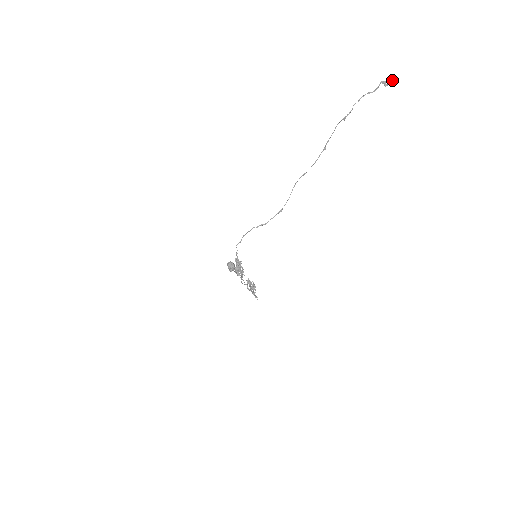
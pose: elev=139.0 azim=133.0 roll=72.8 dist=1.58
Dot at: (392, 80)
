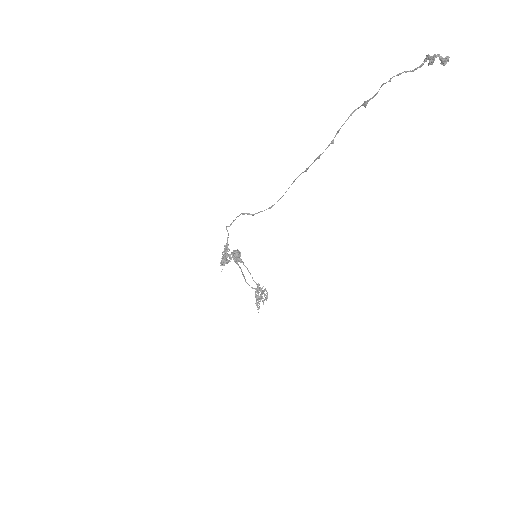
Dot at: occluded
